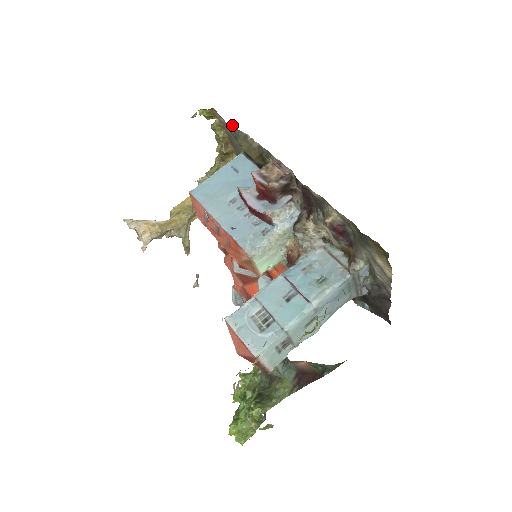
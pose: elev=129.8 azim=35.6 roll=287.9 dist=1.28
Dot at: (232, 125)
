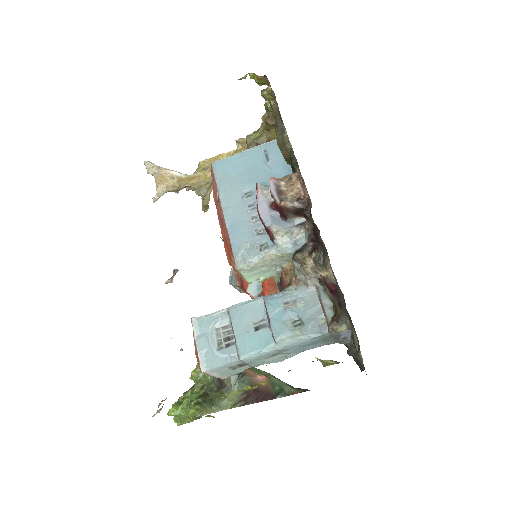
Dot at: (275, 109)
